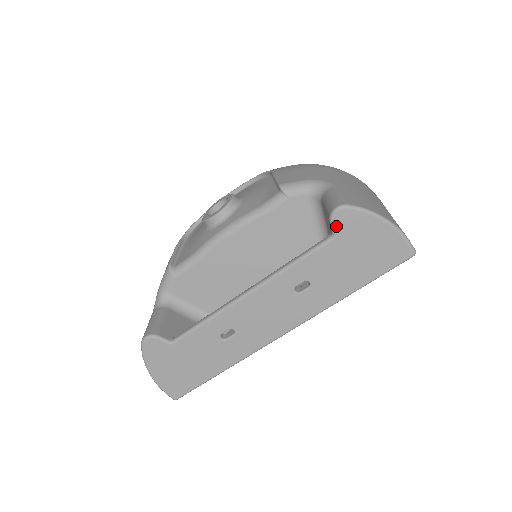
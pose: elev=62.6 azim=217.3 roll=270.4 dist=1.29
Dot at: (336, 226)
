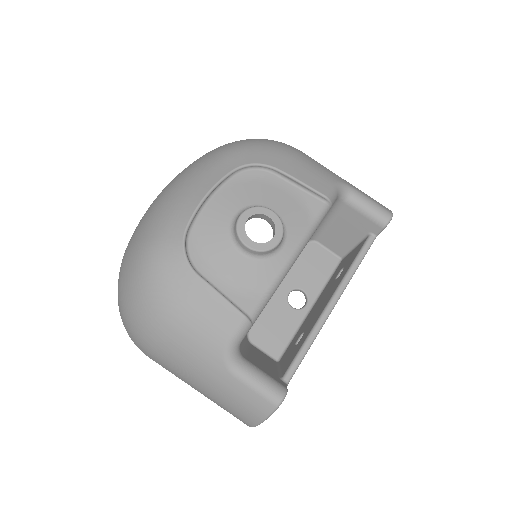
Dot at: occluded
